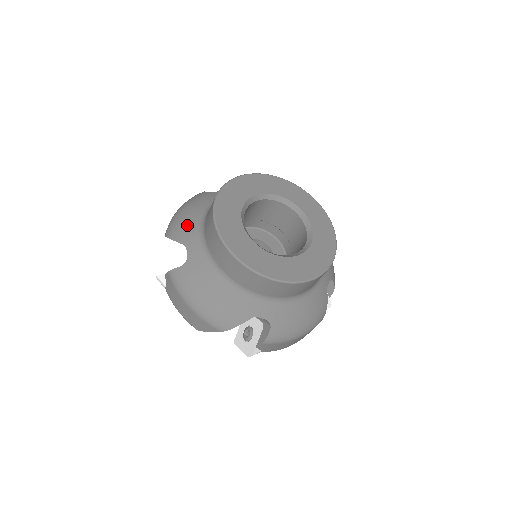
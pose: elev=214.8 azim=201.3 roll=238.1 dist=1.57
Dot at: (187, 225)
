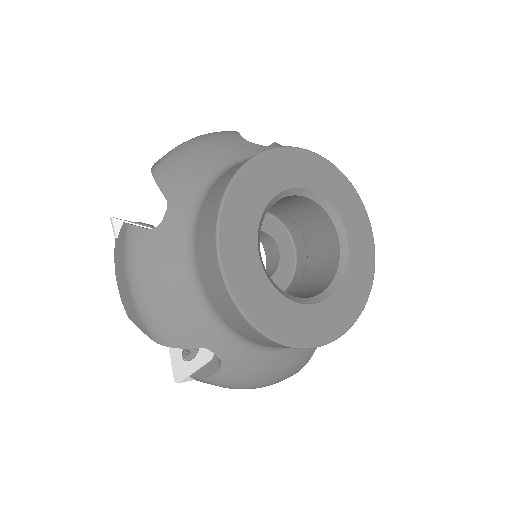
Dot at: (187, 174)
